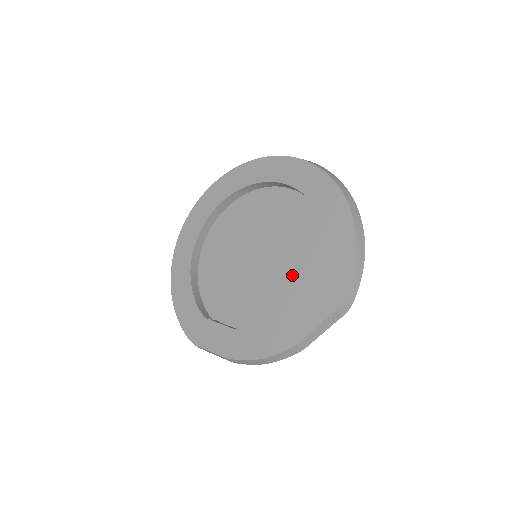
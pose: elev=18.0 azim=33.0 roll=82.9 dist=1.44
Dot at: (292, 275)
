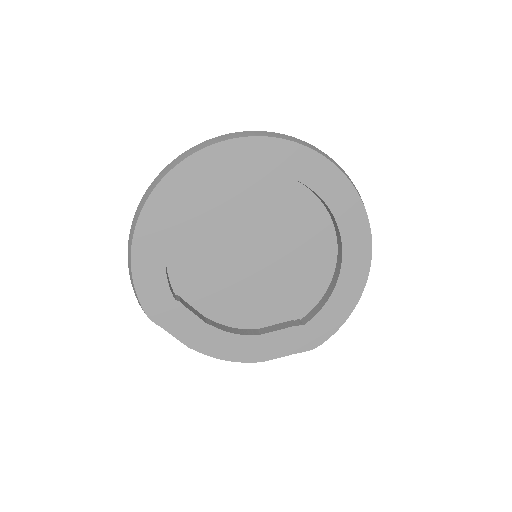
Dot at: (282, 293)
